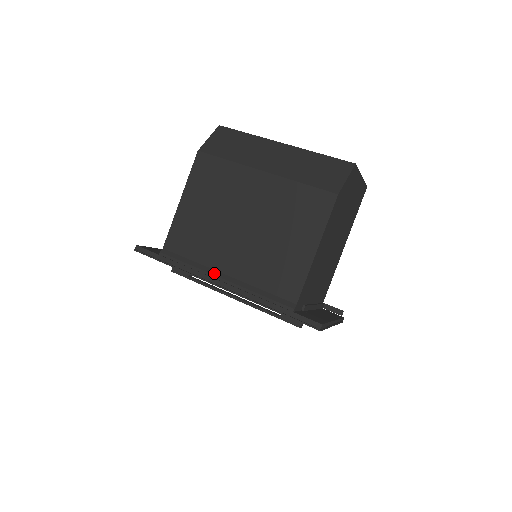
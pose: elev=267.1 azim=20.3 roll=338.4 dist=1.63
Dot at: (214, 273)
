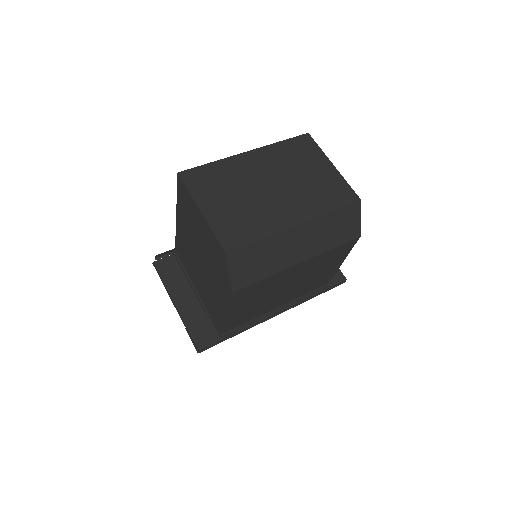
Dot at: (270, 313)
